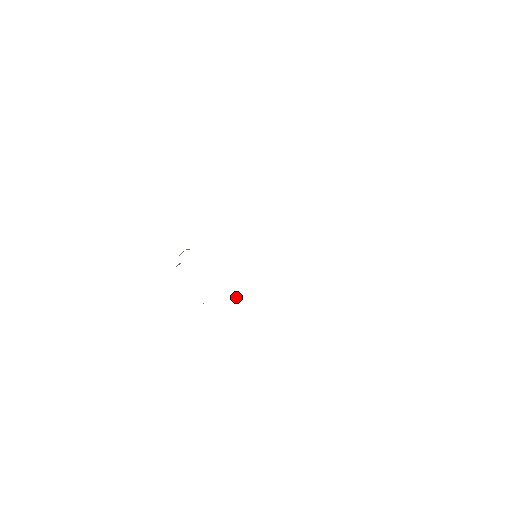
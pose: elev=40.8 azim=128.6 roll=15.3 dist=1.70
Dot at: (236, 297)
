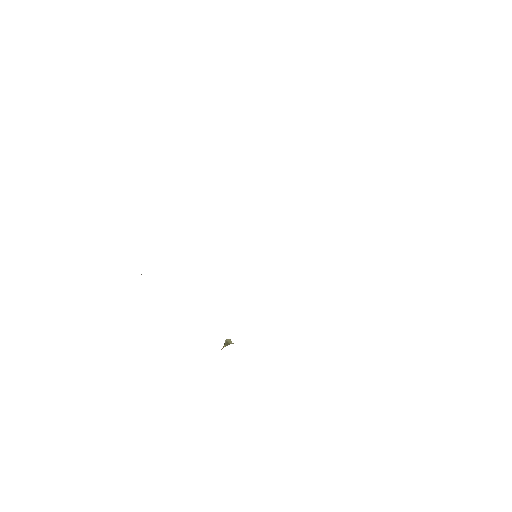
Dot at: (229, 344)
